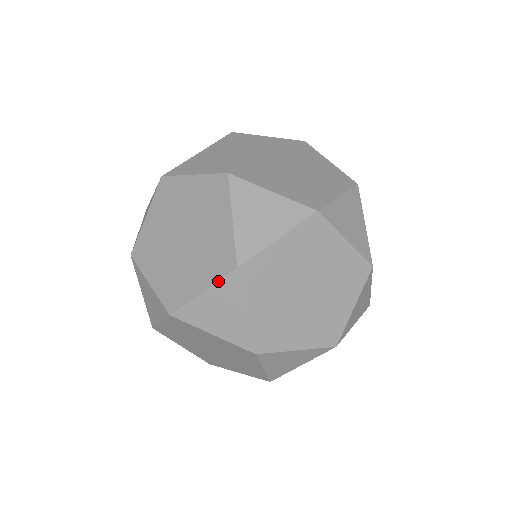
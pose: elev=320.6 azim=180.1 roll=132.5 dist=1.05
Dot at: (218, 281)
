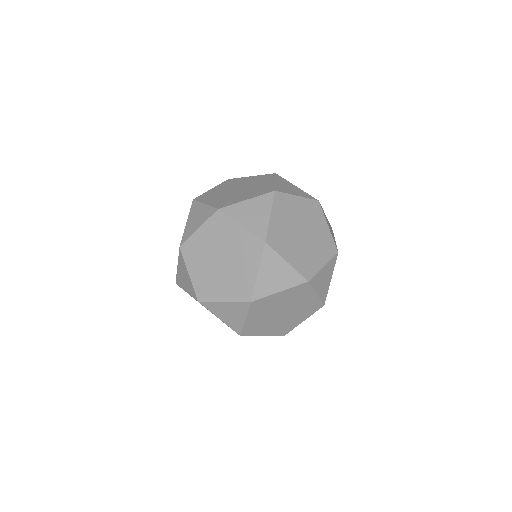
Dot at: (260, 195)
